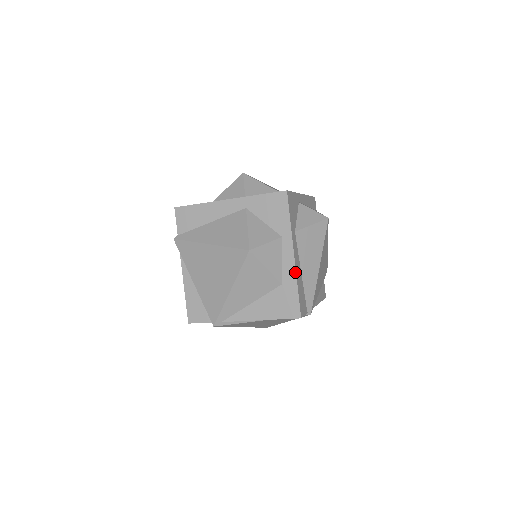
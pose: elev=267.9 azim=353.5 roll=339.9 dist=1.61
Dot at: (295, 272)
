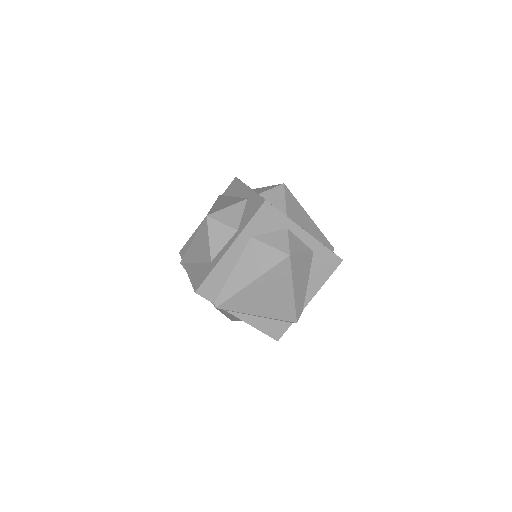
Dot at: (220, 259)
